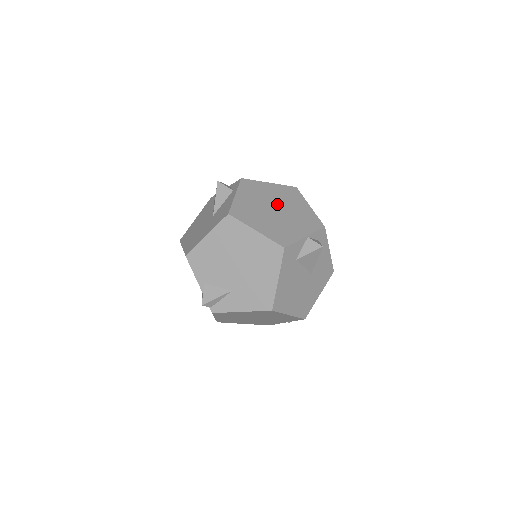
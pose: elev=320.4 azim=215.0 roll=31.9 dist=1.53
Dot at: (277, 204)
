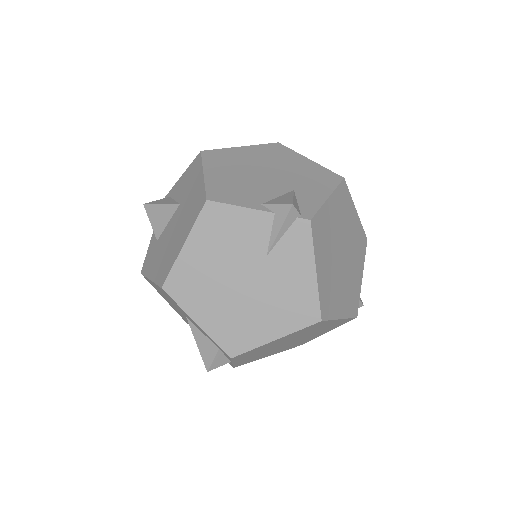
Dot at: occluded
